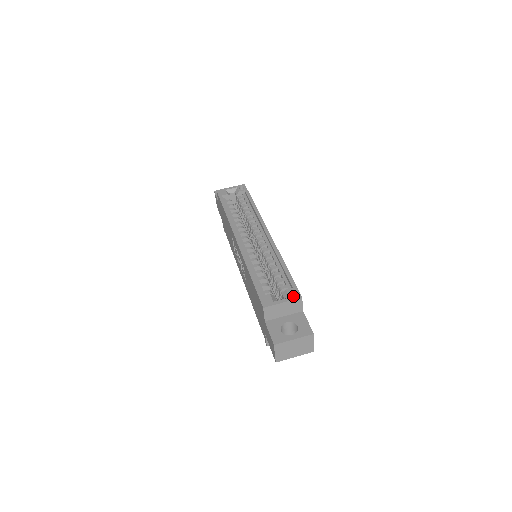
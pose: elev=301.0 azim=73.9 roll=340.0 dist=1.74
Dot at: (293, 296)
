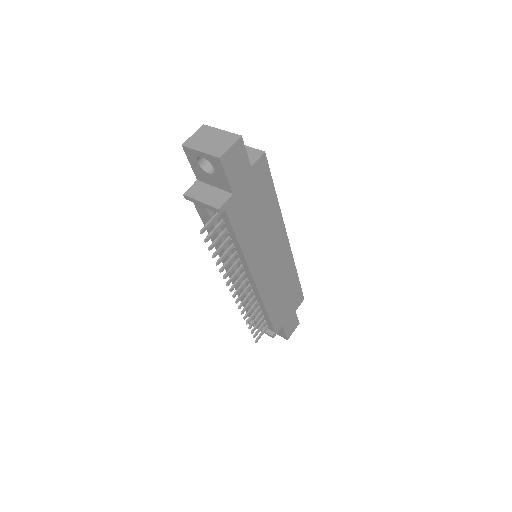
Dot at: occluded
